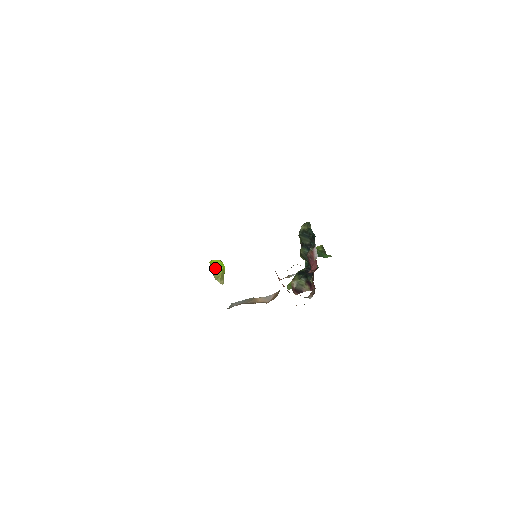
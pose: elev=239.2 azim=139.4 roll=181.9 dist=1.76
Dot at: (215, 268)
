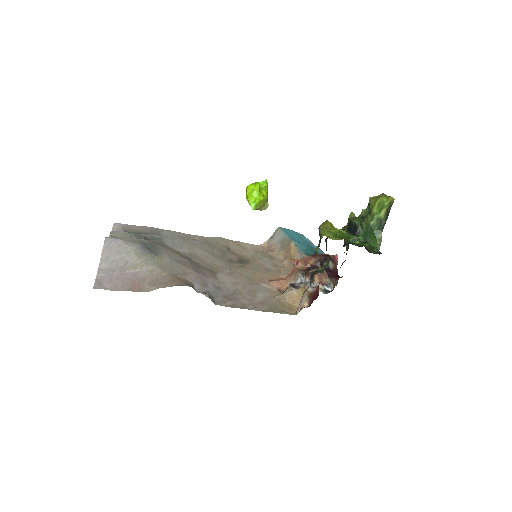
Dot at: occluded
